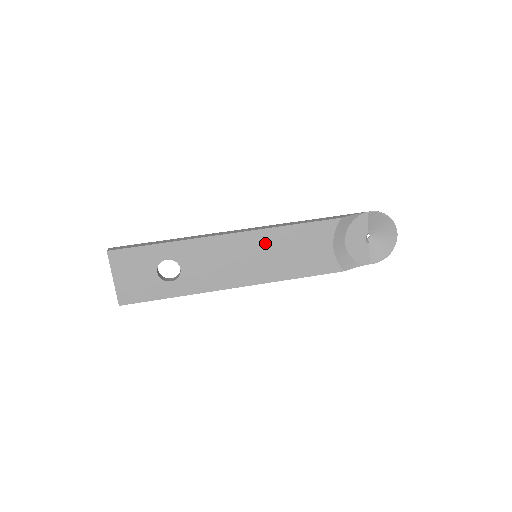
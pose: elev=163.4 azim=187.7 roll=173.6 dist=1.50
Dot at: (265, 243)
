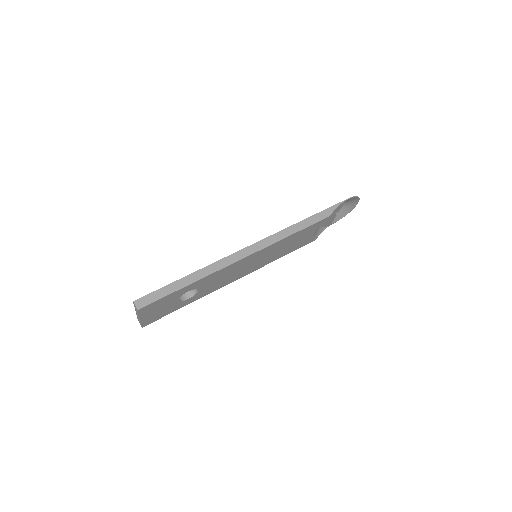
Dot at: (268, 251)
